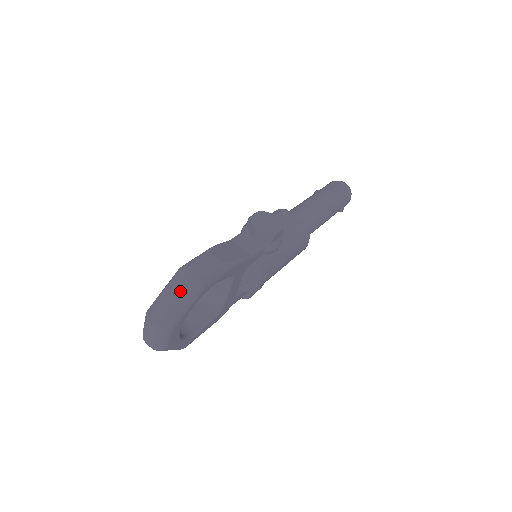
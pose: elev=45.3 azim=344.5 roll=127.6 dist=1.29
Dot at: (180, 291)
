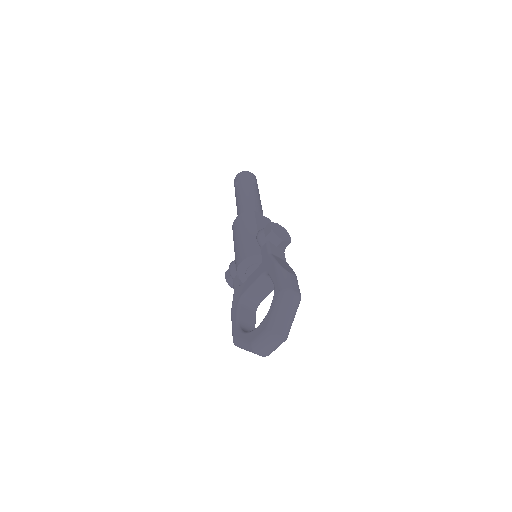
Dot at: (293, 308)
